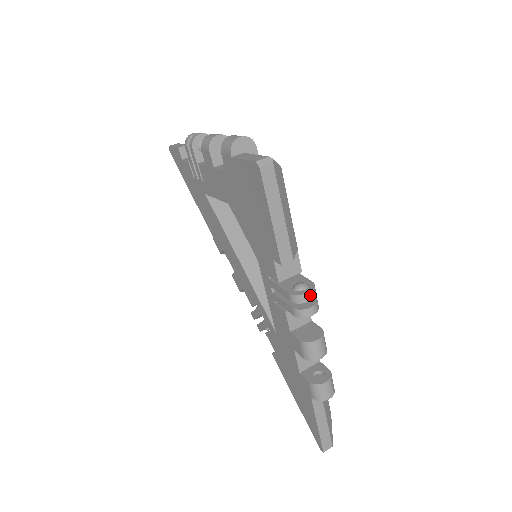
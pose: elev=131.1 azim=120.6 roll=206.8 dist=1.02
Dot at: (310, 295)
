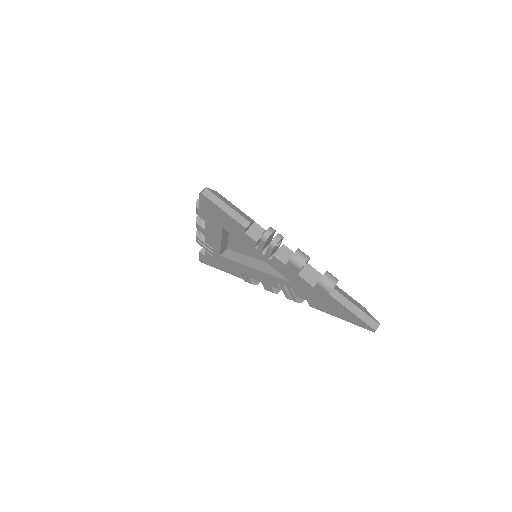
Dot at: (269, 231)
